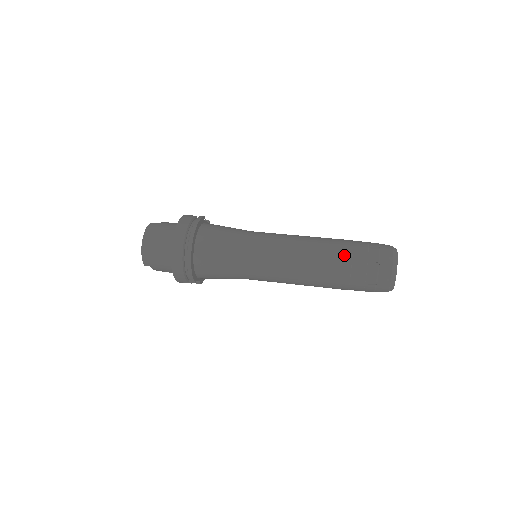
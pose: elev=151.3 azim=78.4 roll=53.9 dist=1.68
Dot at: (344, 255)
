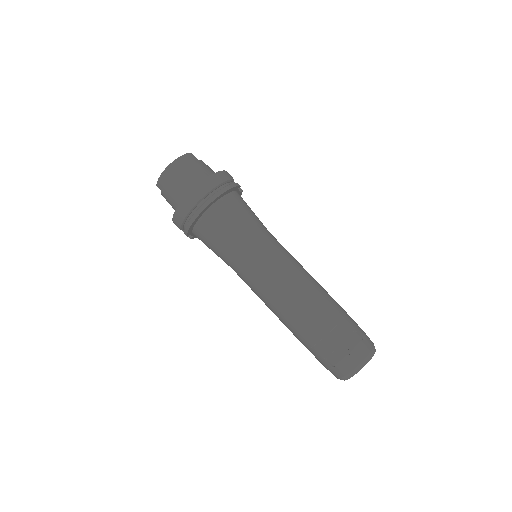
Dot at: (328, 321)
